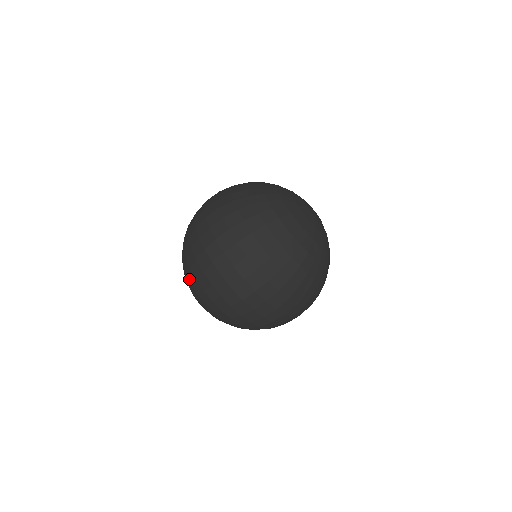
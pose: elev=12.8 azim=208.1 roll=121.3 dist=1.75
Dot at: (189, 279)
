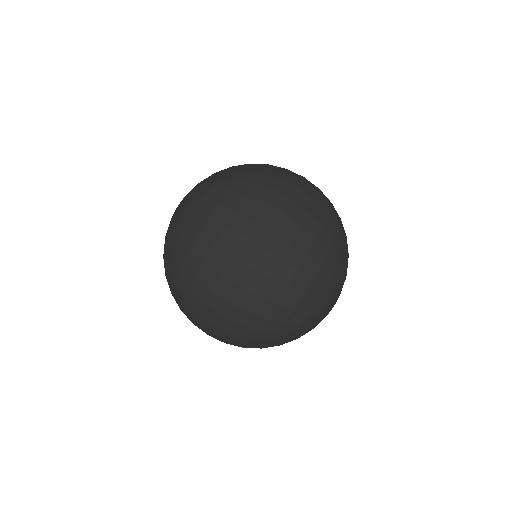
Dot at: (170, 262)
